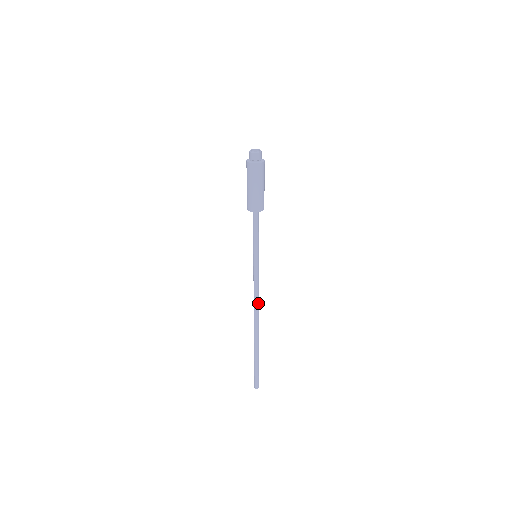
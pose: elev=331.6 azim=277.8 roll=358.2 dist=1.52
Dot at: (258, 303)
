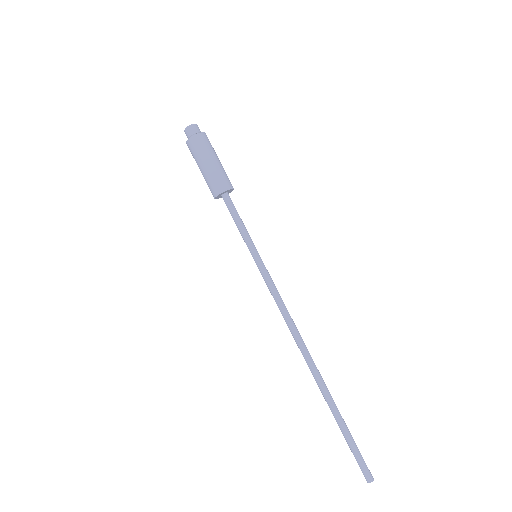
Dot at: (293, 325)
